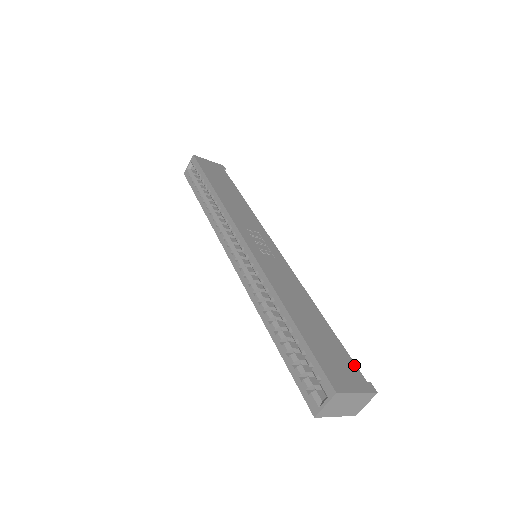
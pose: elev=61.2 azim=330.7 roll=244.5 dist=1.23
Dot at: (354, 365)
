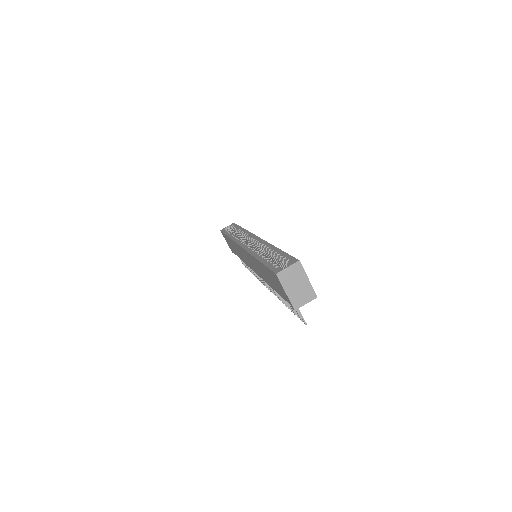
Dot at: occluded
